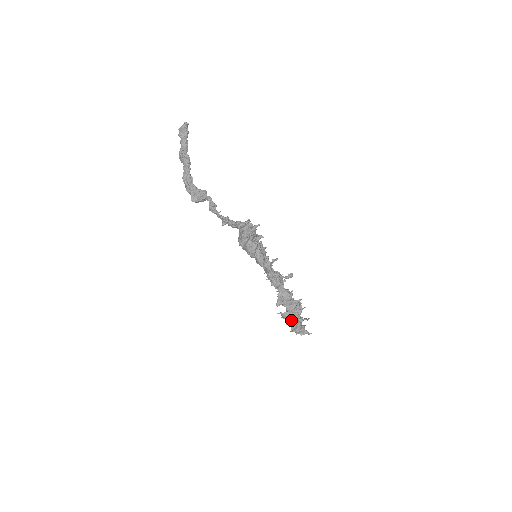
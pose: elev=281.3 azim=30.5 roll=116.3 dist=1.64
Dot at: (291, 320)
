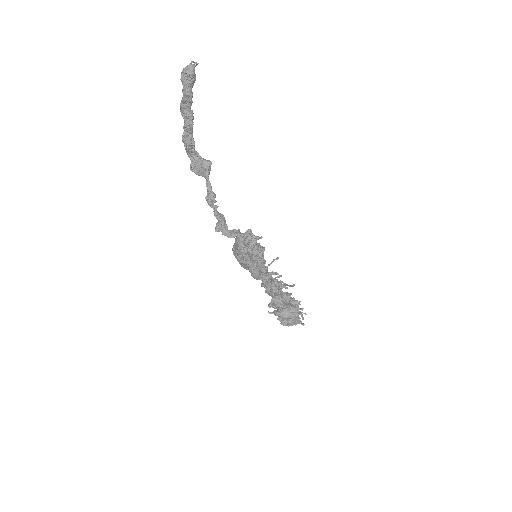
Dot at: occluded
